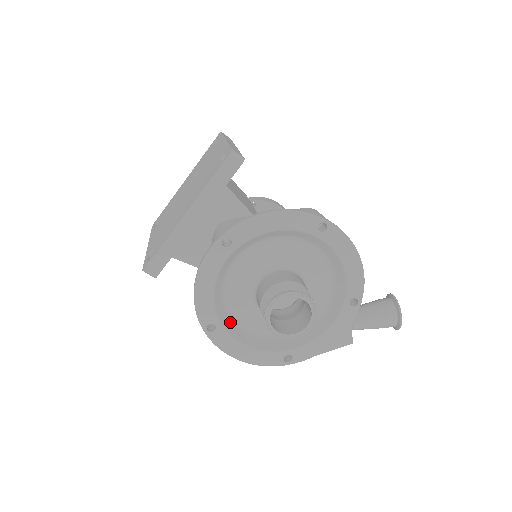
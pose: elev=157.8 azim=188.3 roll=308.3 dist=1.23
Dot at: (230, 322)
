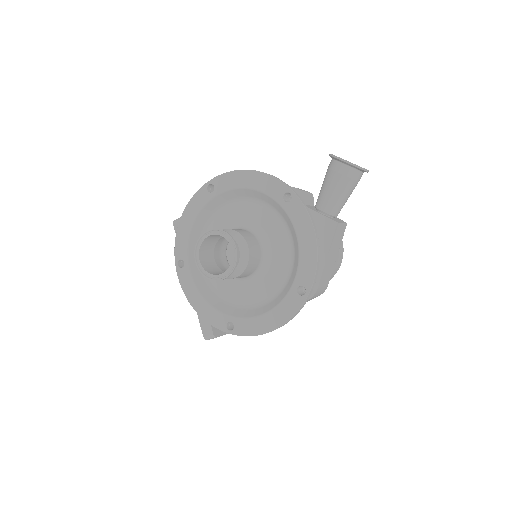
Dot at: (242, 310)
